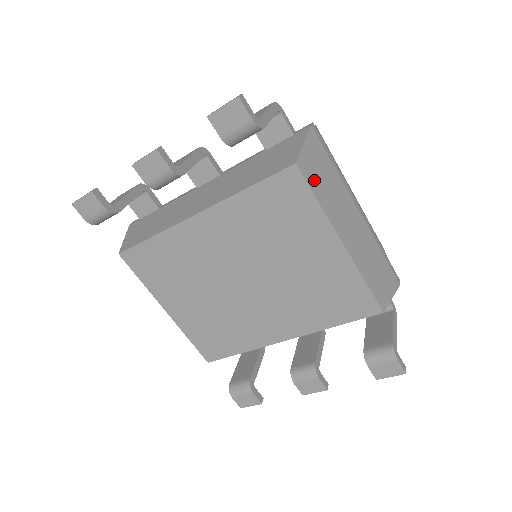
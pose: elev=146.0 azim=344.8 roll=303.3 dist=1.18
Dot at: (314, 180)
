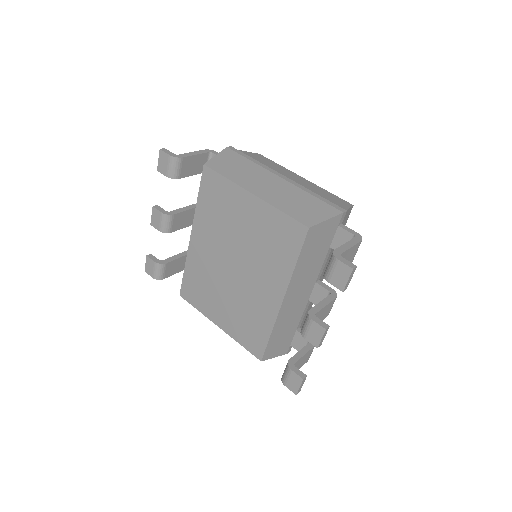
Dot at: (223, 169)
